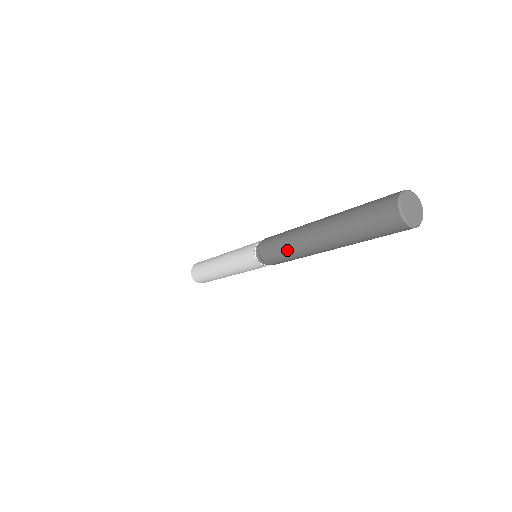
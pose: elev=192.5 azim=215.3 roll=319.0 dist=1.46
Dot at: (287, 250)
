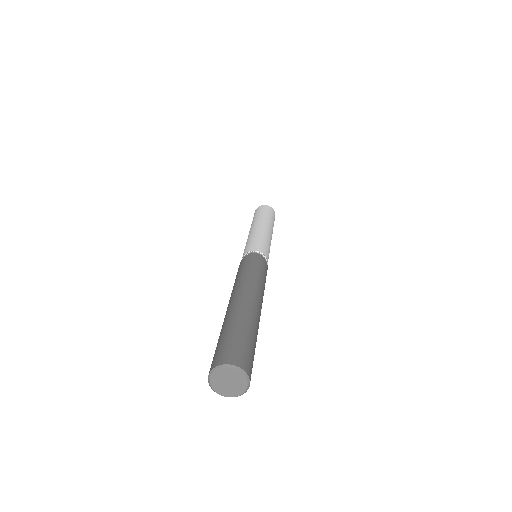
Dot at: (235, 281)
